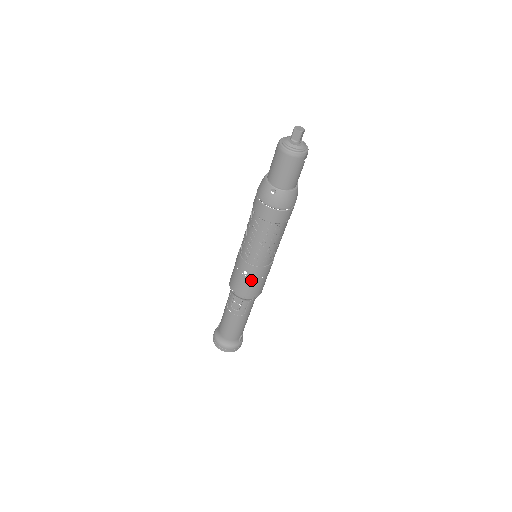
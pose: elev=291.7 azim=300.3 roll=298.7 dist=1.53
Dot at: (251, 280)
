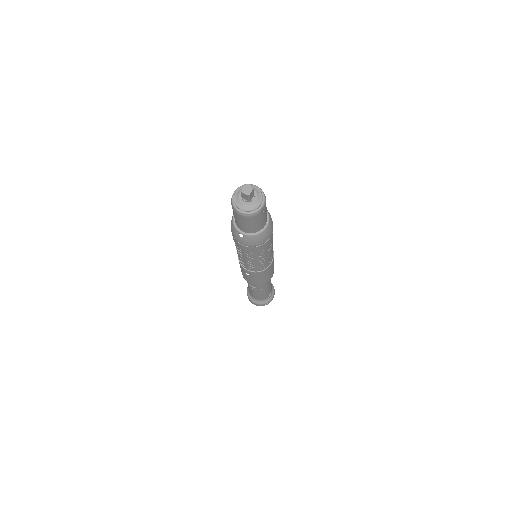
Dot at: (255, 278)
